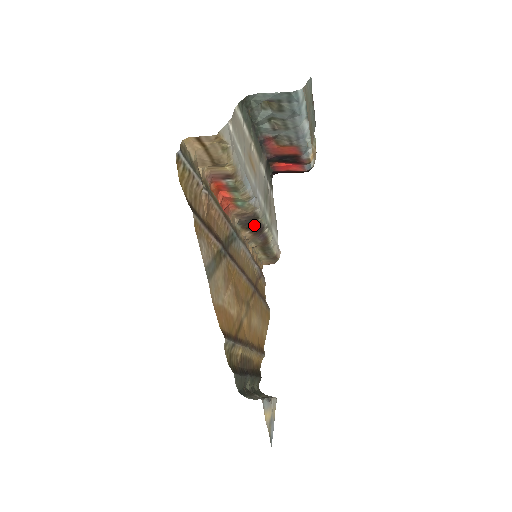
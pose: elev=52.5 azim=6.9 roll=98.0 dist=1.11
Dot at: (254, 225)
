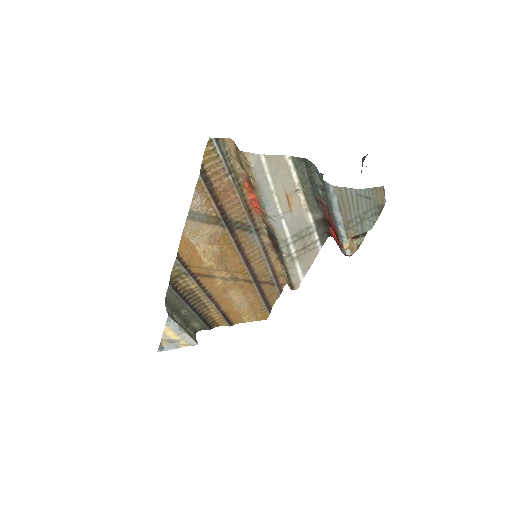
Dot at: (274, 240)
